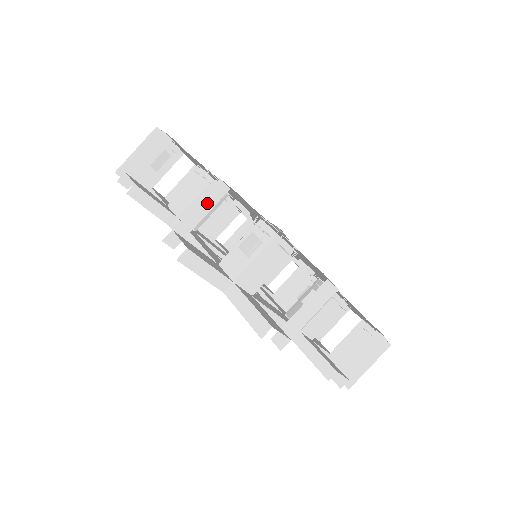
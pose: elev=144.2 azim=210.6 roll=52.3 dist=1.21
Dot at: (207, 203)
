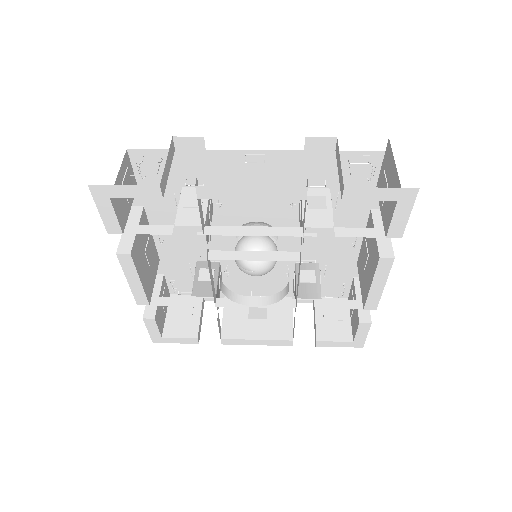
Dot at: occluded
